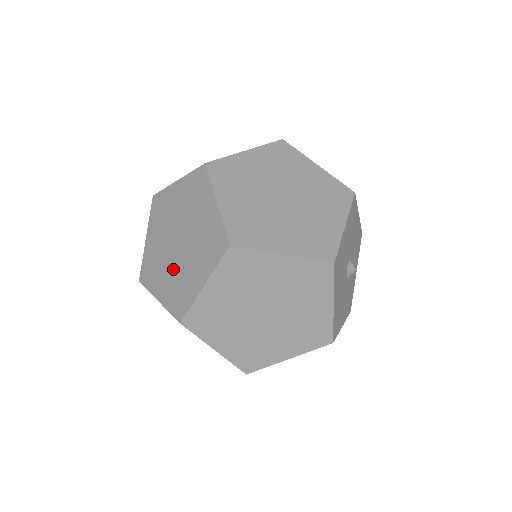
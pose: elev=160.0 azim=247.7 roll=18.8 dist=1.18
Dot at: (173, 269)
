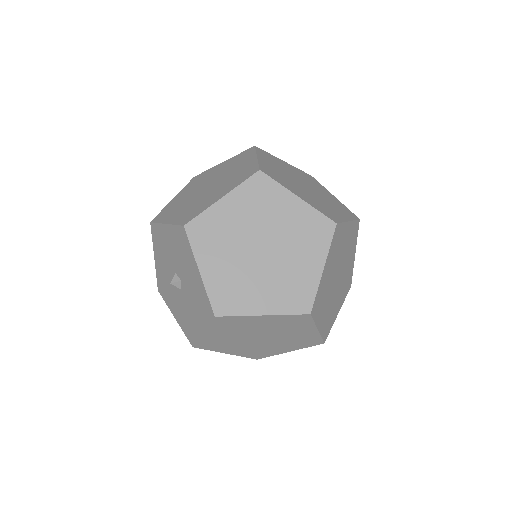
Dot at: (270, 276)
